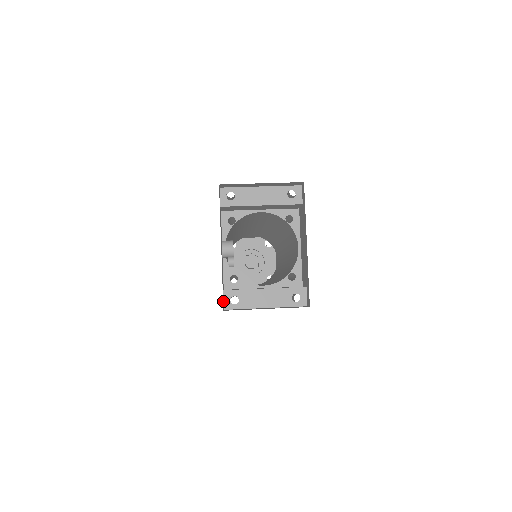
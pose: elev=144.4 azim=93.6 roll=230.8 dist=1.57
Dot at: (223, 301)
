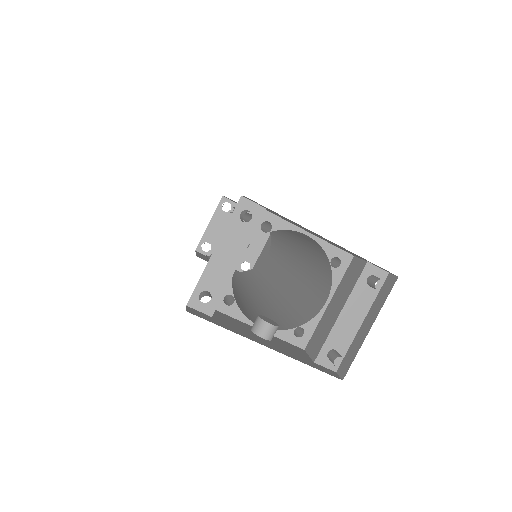
Dot at: (326, 369)
